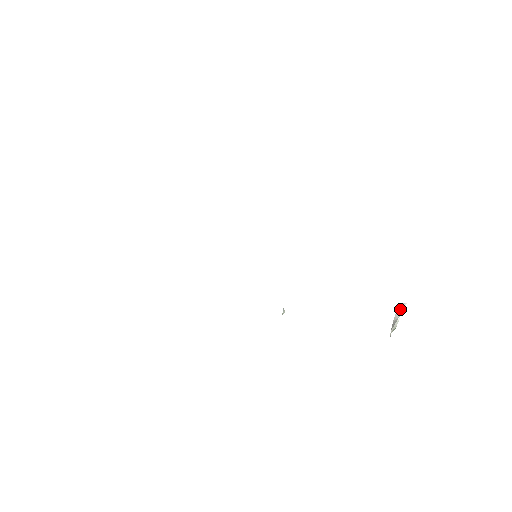
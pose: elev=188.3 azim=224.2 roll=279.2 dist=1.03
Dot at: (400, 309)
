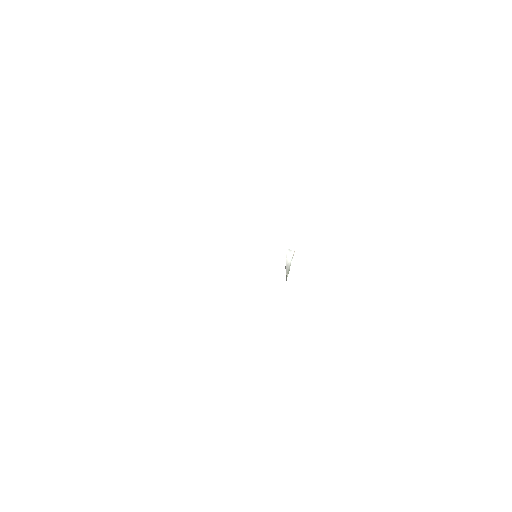
Dot at: (290, 255)
